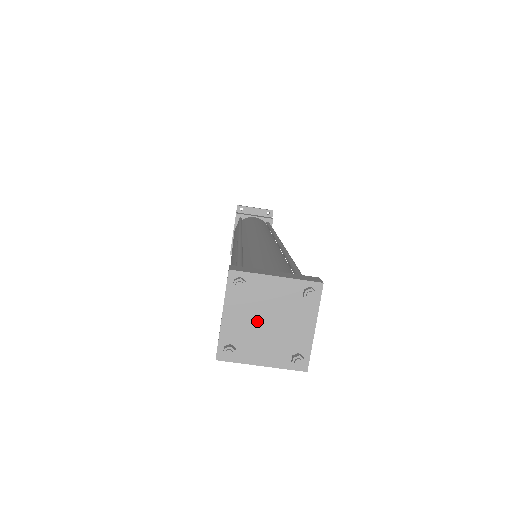
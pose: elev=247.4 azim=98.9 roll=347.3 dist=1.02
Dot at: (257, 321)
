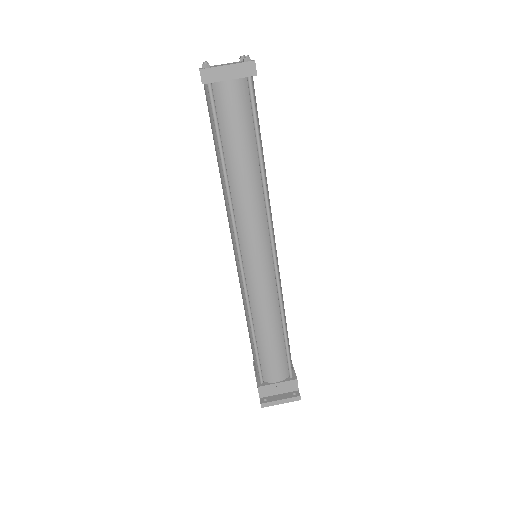
Dot at: occluded
